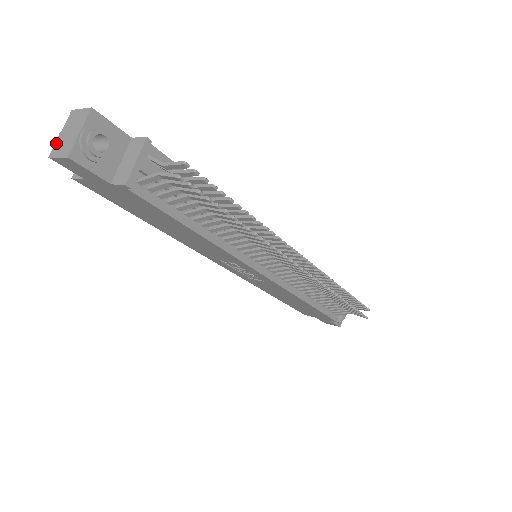
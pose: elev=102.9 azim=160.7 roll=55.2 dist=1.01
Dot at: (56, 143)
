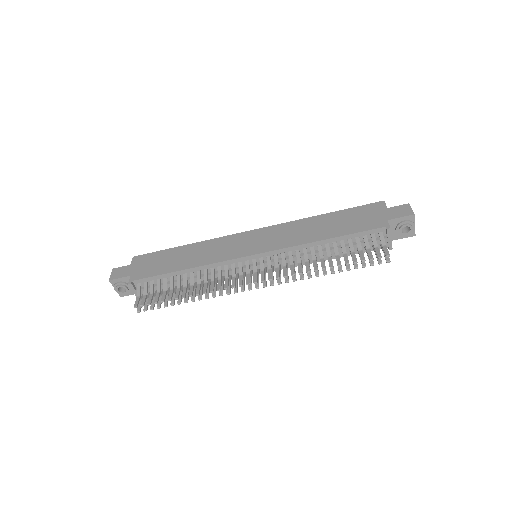
Dot at: occluded
